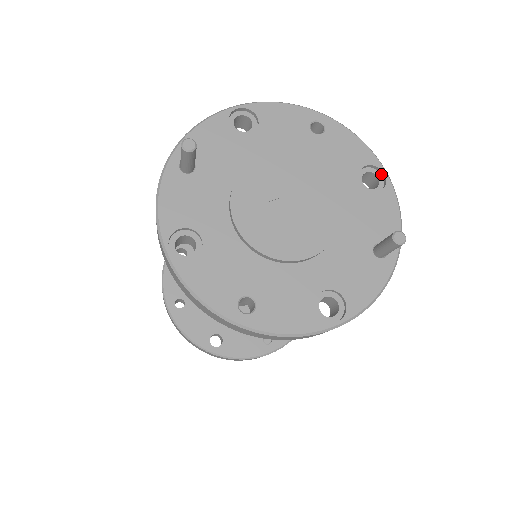
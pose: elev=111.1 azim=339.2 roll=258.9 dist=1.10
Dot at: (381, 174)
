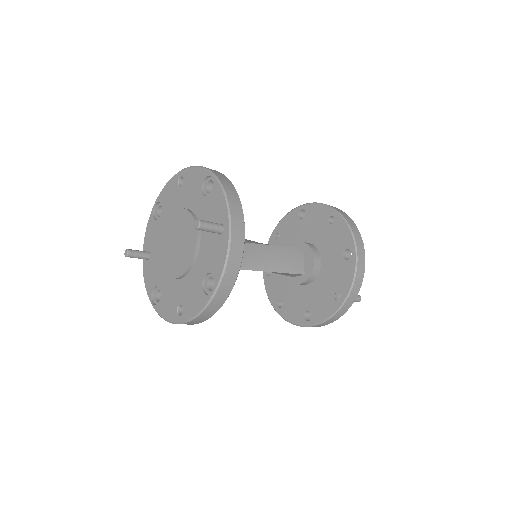
Dot at: (213, 177)
